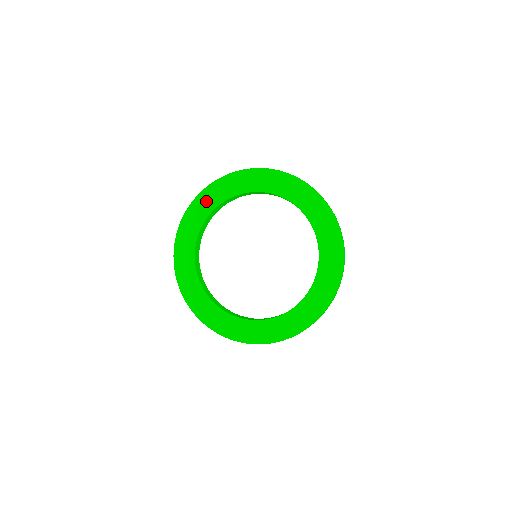
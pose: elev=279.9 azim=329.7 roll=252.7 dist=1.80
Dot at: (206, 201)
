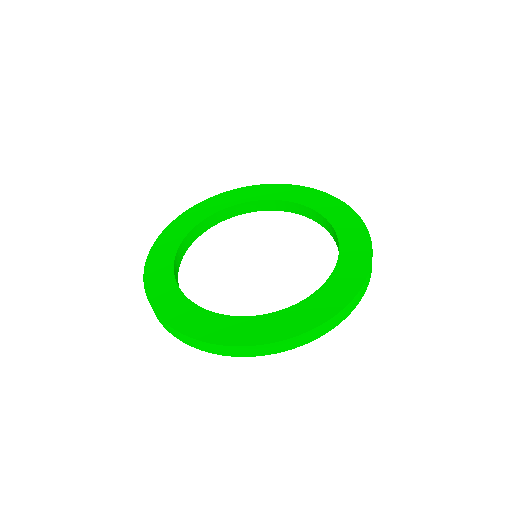
Dot at: (211, 205)
